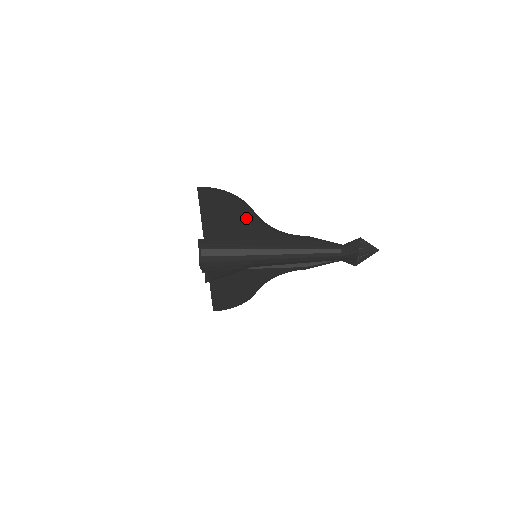
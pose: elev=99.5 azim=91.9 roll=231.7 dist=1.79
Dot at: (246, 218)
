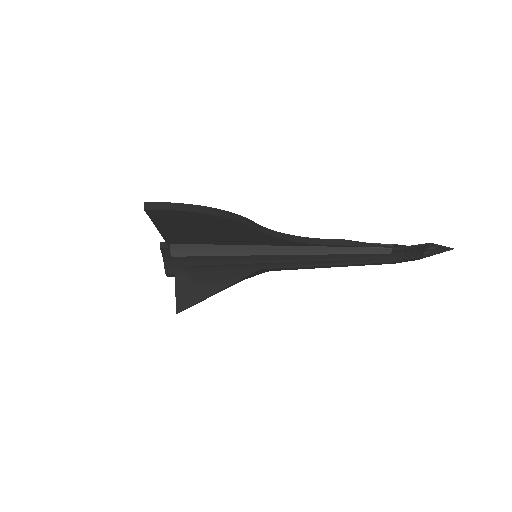
Dot at: (240, 232)
